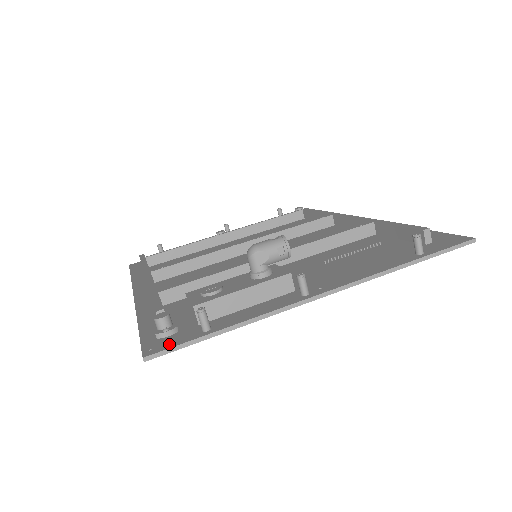
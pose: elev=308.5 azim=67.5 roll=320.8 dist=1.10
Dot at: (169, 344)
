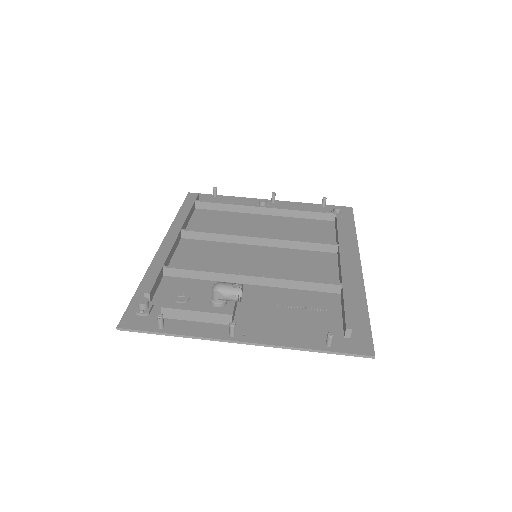
Dot at: (135, 325)
